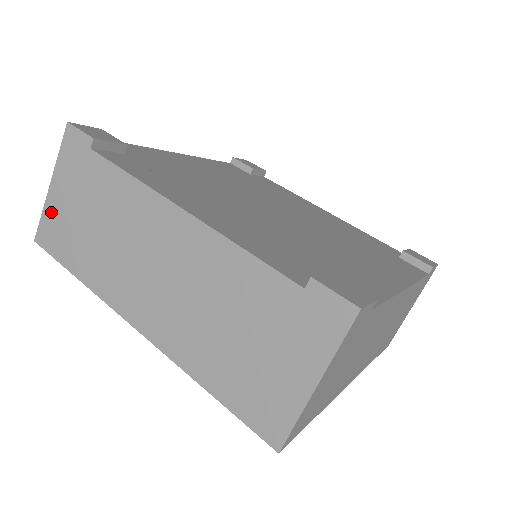
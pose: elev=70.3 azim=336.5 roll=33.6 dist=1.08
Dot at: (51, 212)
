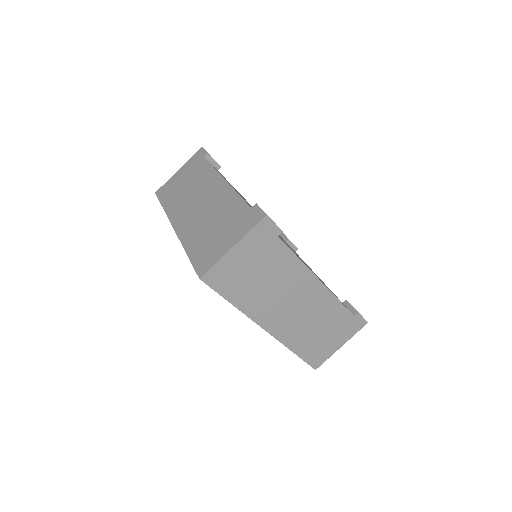
Dot at: (171, 181)
